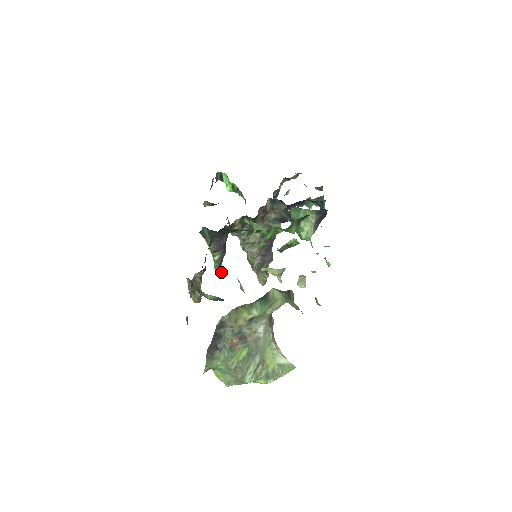
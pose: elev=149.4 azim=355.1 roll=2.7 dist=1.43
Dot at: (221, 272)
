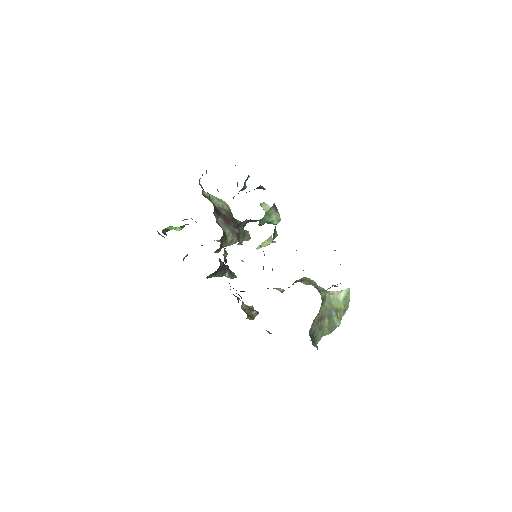
Dot at: (235, 275)
